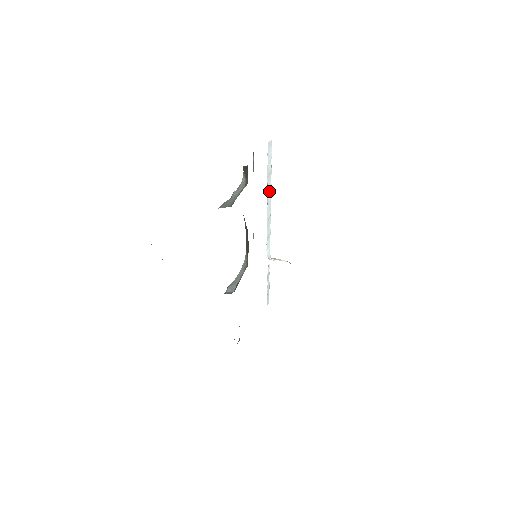
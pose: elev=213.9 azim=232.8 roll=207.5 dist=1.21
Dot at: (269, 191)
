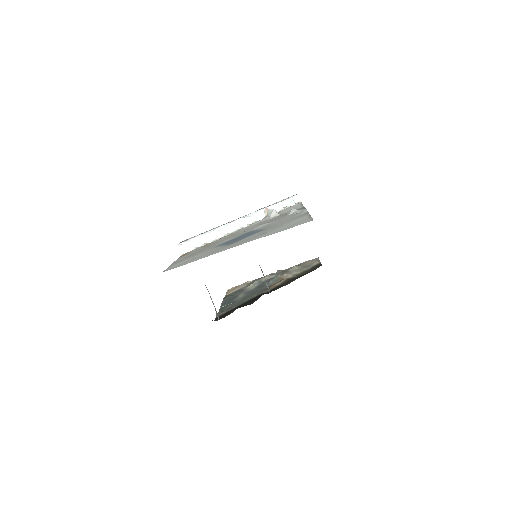
Dot at: (214, 235)
